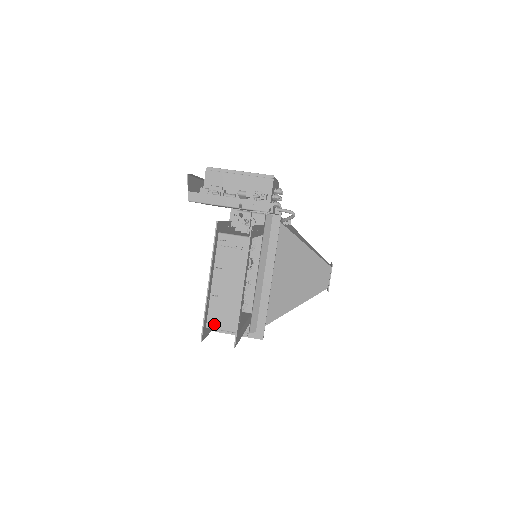
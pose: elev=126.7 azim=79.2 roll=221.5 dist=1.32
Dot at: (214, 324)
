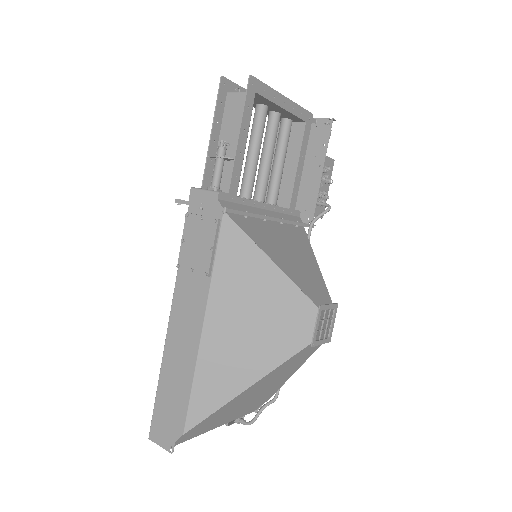
Dot at: (237, 94)
